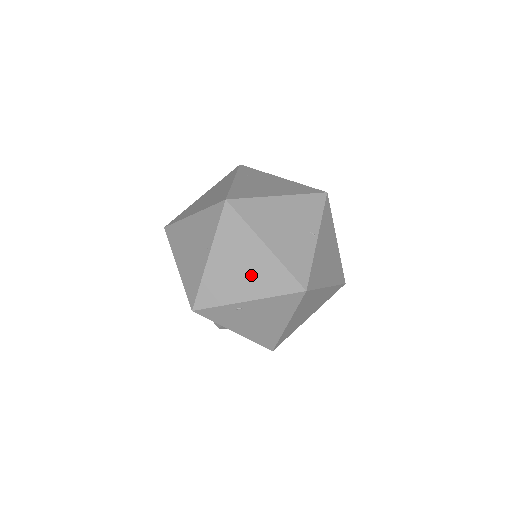
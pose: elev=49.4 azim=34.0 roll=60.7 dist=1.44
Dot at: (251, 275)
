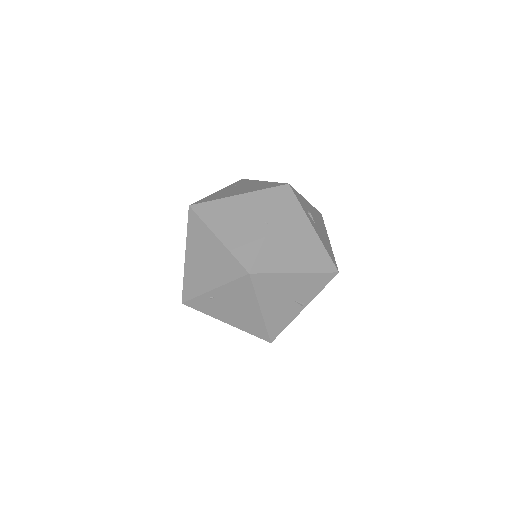
Dot at: (212, 266)
